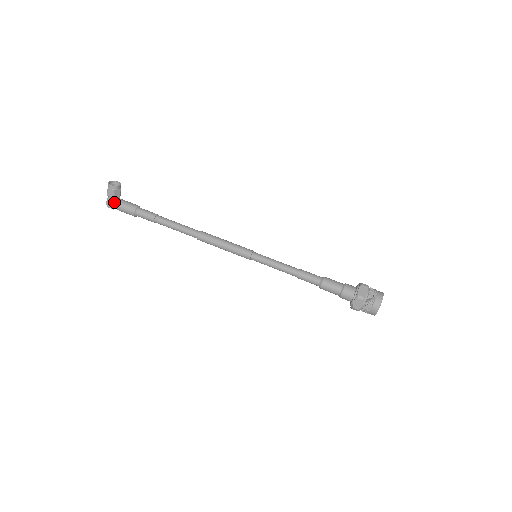
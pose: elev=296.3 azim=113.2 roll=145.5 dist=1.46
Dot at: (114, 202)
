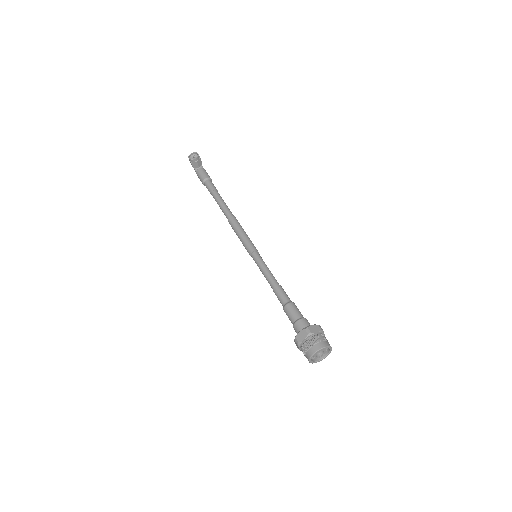
Dot at: (195, 170)
